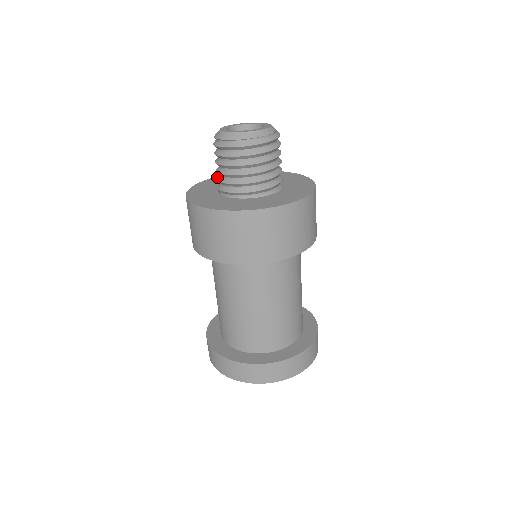
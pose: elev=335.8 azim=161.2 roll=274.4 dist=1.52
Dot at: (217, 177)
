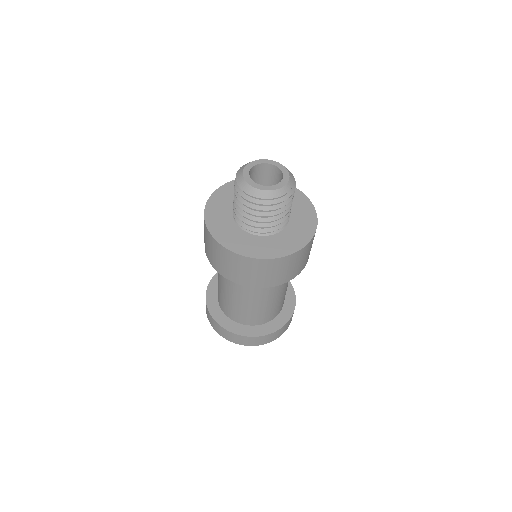
Dot at: (241, 220)
